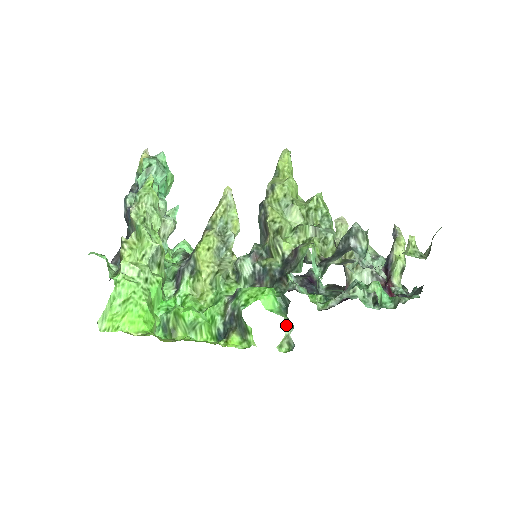
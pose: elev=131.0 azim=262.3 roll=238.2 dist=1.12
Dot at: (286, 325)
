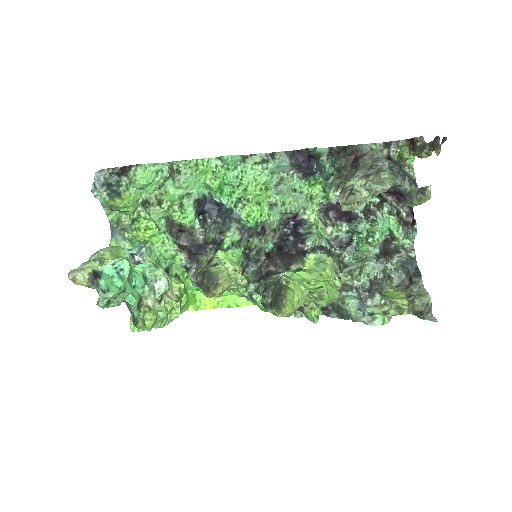
Dot at: occluded
